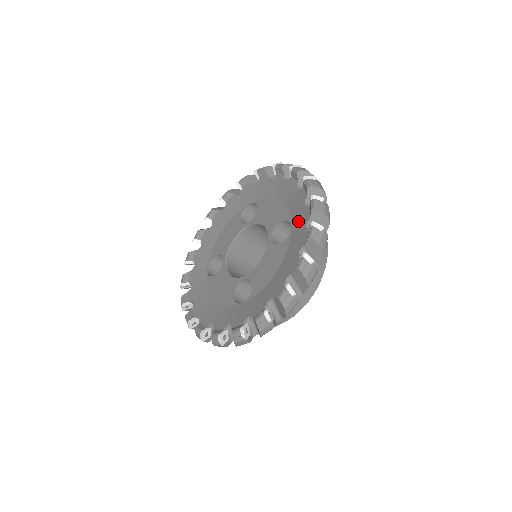
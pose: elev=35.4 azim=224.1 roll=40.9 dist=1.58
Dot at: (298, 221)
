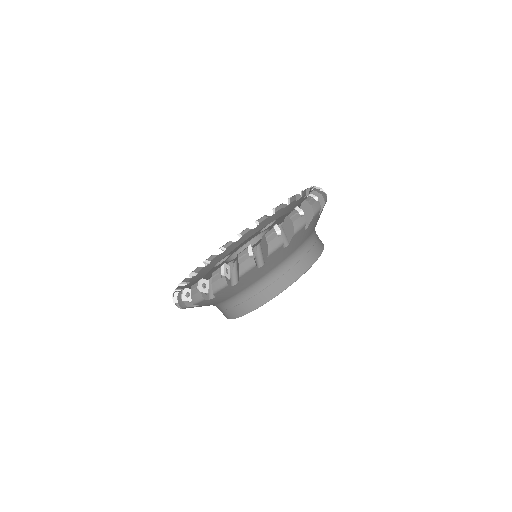
Dot at: occluded
